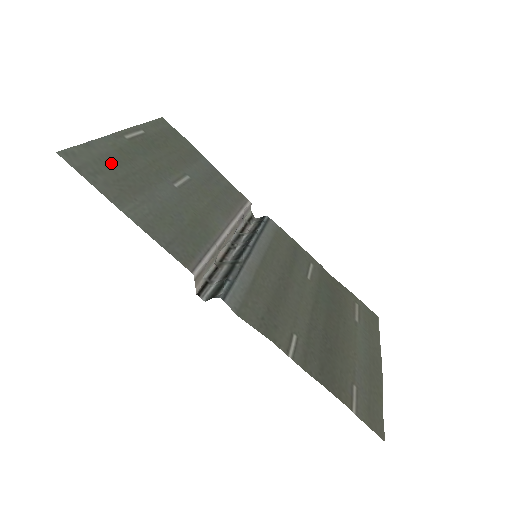
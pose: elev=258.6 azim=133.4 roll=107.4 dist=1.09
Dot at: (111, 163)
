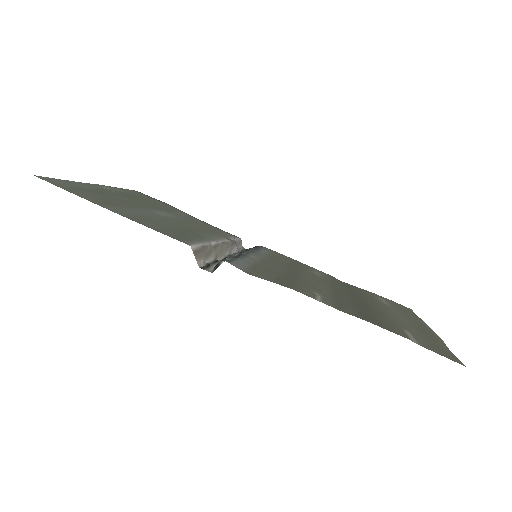
Dot at: (89, 191)
